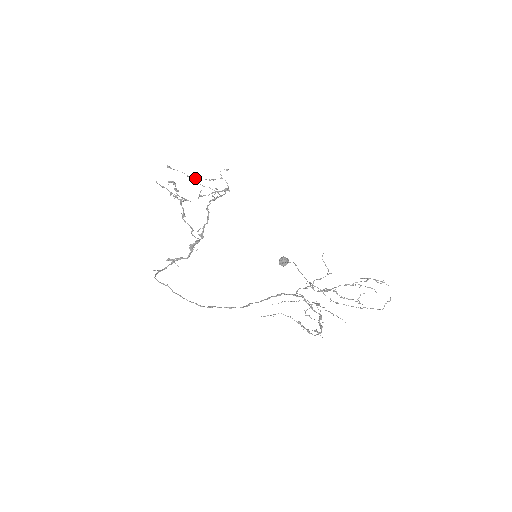
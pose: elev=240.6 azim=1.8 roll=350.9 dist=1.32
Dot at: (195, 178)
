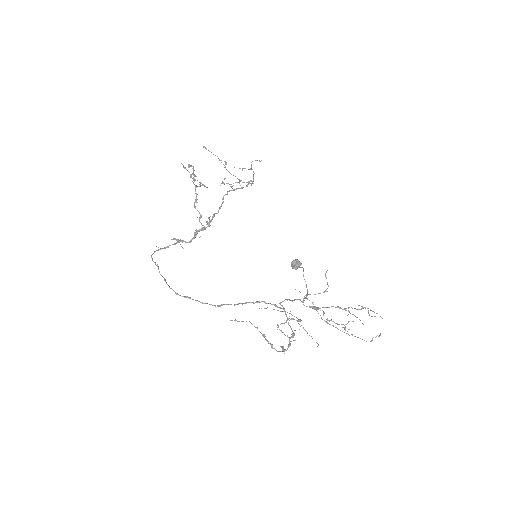
Dot at: (225, 163)
